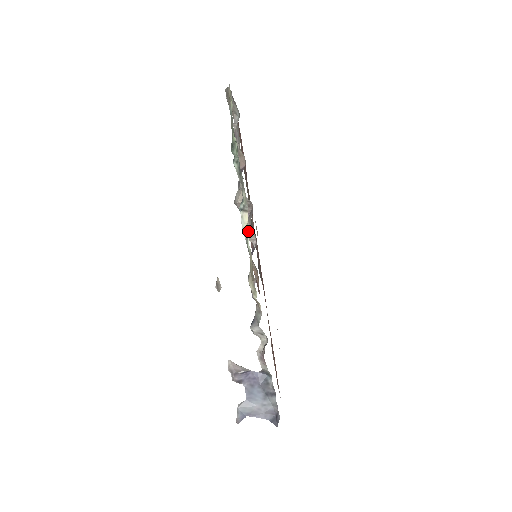
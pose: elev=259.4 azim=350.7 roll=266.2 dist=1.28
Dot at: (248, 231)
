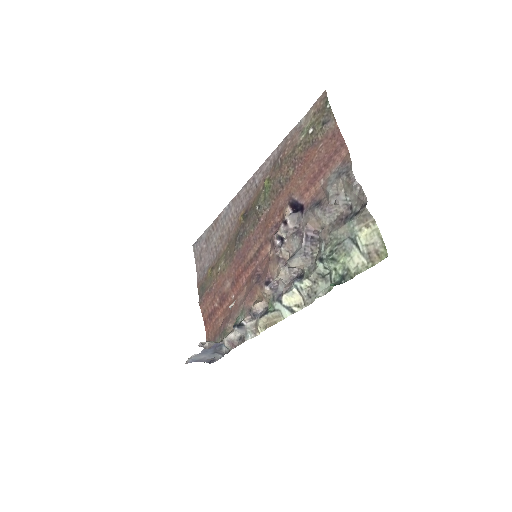
Dot at: (280, 277)
